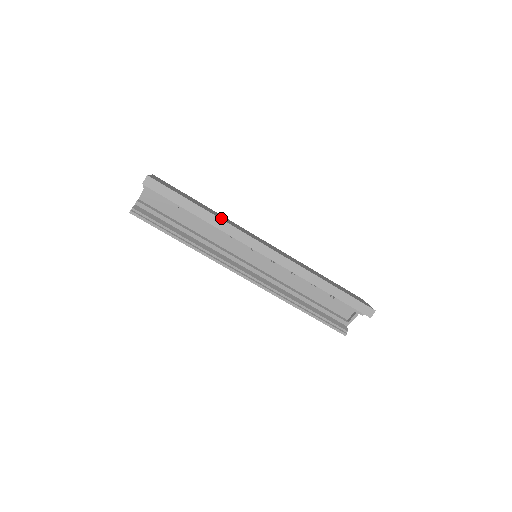
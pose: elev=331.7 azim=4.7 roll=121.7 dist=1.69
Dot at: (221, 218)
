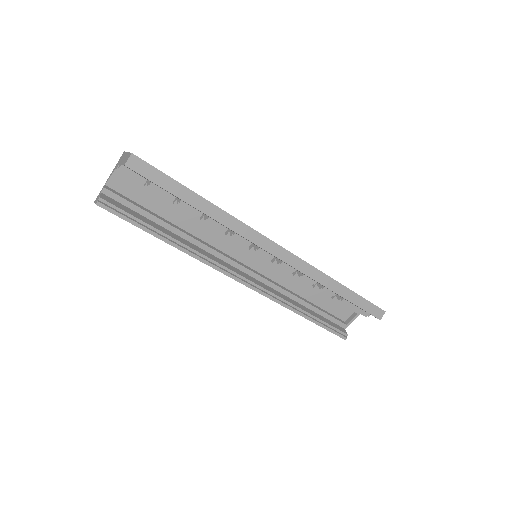
Dot at: occluded
